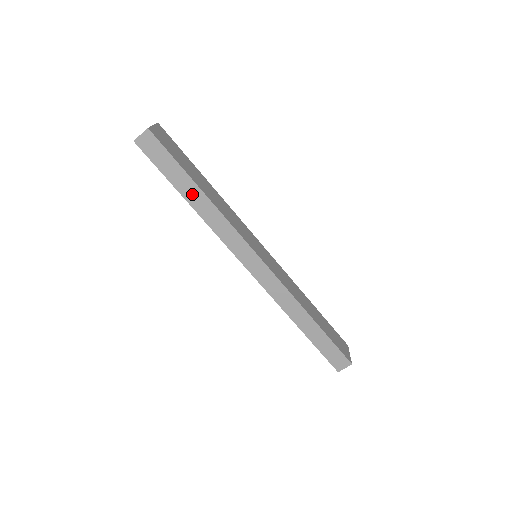
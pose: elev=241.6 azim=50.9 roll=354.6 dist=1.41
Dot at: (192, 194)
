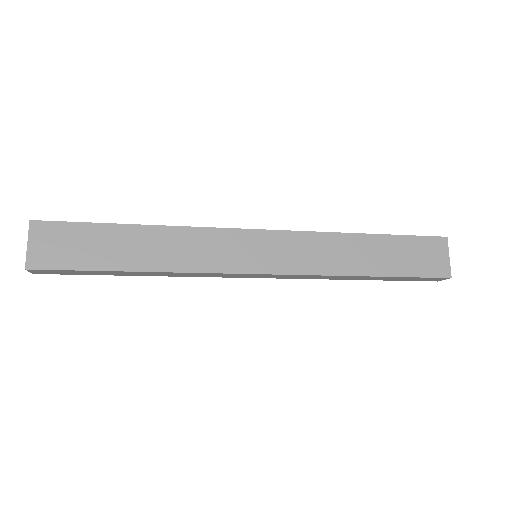
Dot at: (132, 274)
